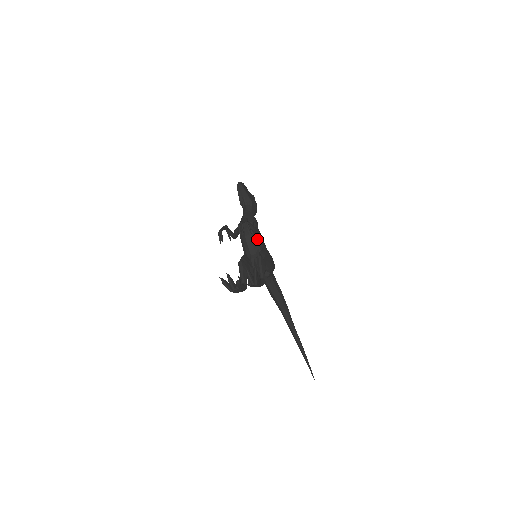
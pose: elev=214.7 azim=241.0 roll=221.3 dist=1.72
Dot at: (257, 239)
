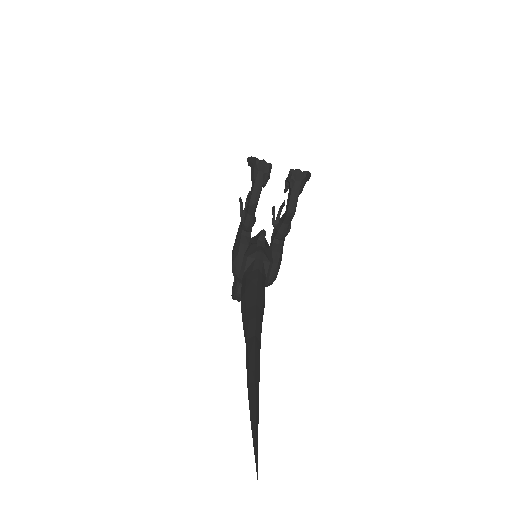
Dot at: occluded
